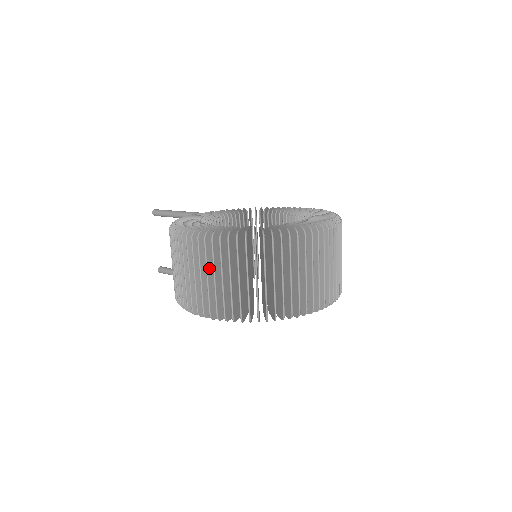
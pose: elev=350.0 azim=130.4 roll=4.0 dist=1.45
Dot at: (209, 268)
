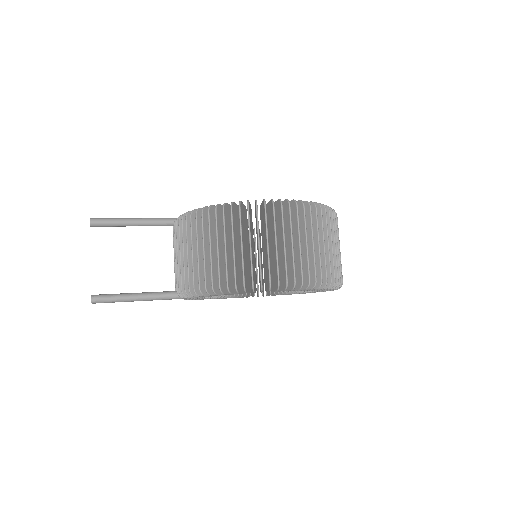
Dot at: (298, 235)
